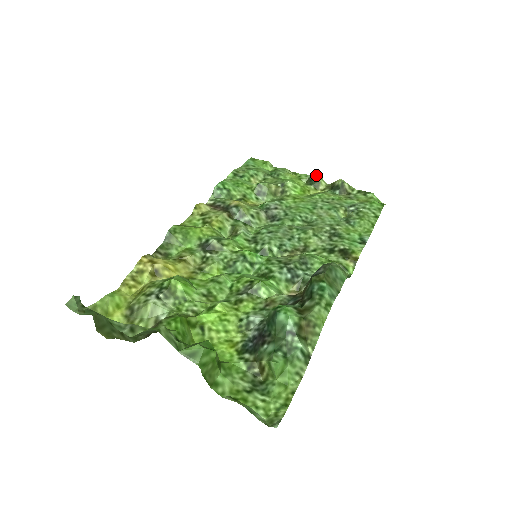
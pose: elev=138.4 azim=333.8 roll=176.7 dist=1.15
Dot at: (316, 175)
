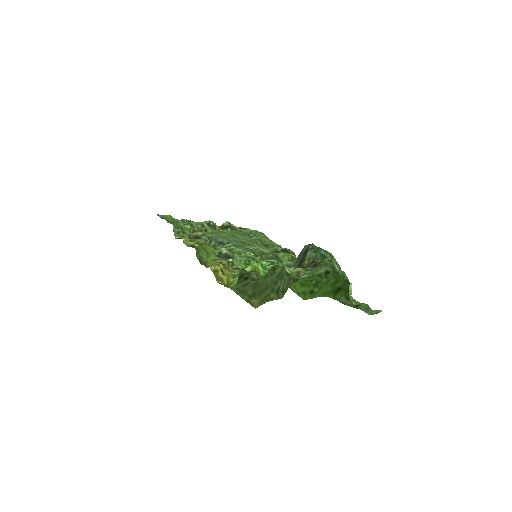
Dot at: (210, 221)
